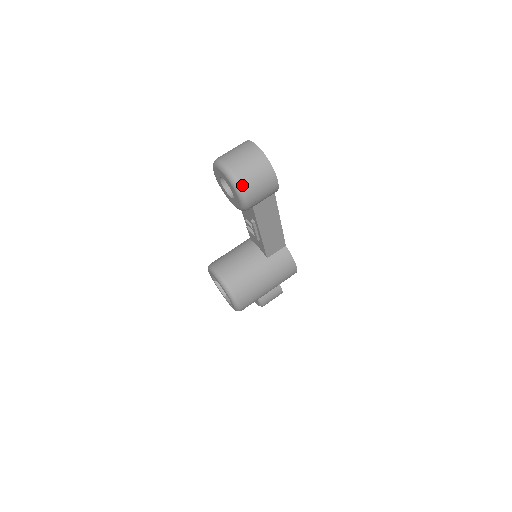
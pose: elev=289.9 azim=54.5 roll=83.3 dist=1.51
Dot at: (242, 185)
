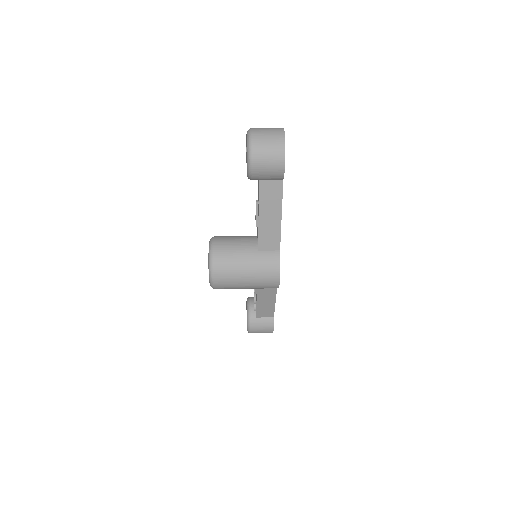
Dot at: (254, 147)
